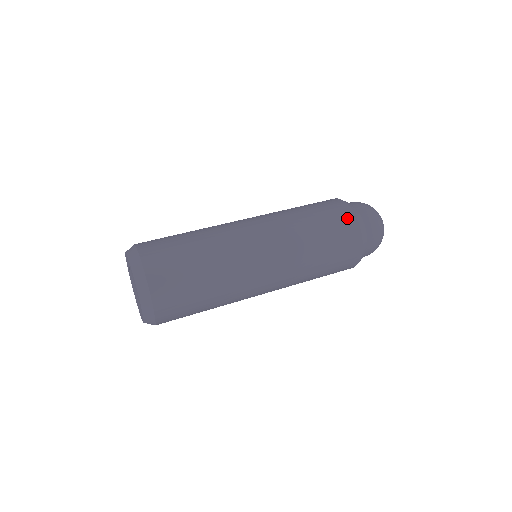
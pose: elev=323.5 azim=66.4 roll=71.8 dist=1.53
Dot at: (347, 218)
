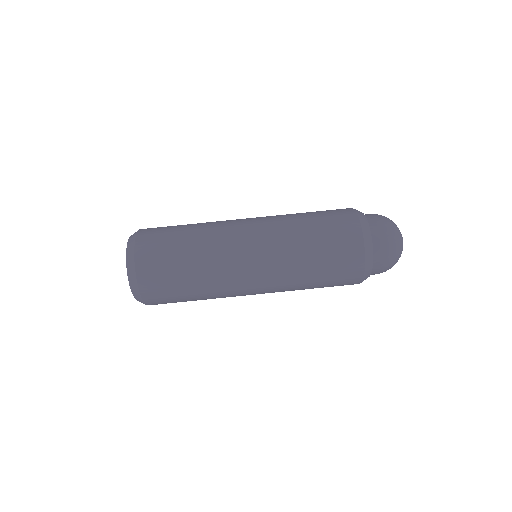
Dot at: (354, 260)
